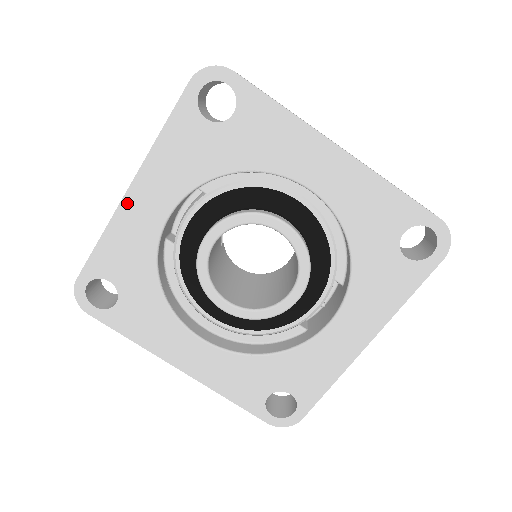
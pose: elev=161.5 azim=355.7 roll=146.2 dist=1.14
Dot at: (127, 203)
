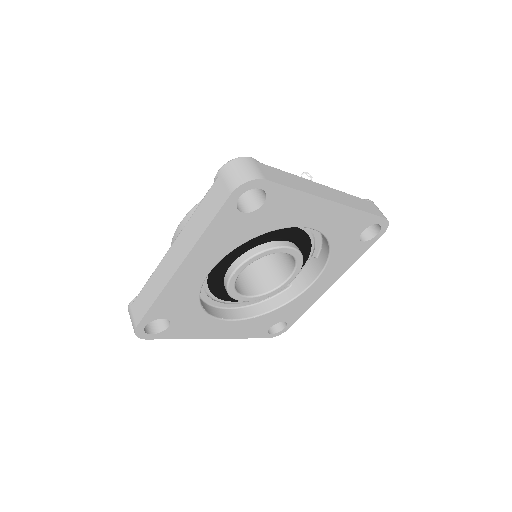
Dot at: (177, 276)
